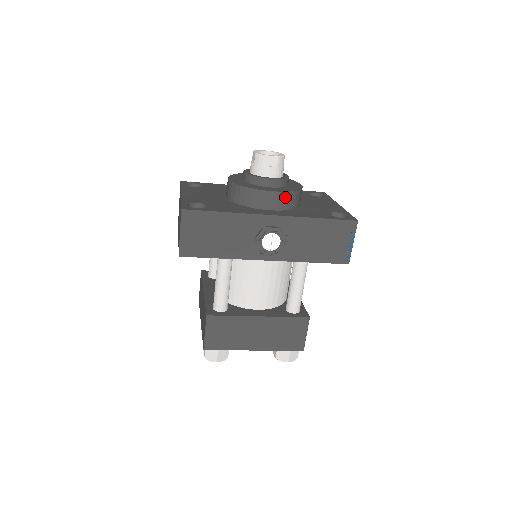
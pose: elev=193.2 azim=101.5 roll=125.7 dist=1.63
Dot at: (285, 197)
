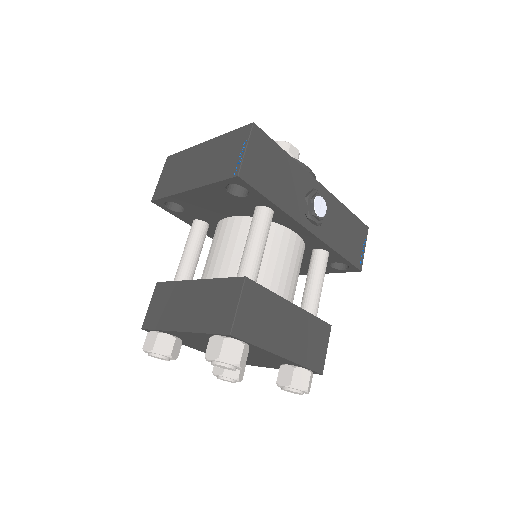
Dot at: occluded
